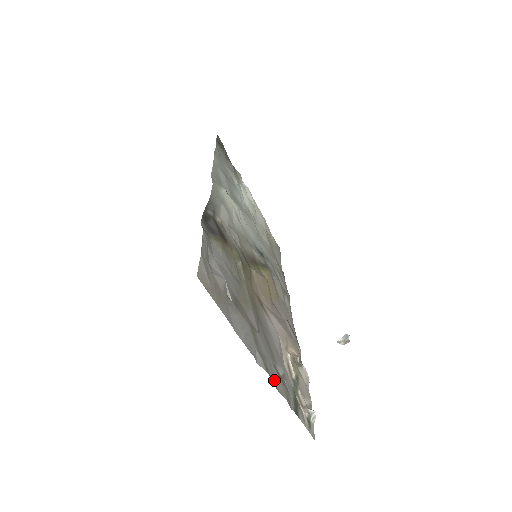
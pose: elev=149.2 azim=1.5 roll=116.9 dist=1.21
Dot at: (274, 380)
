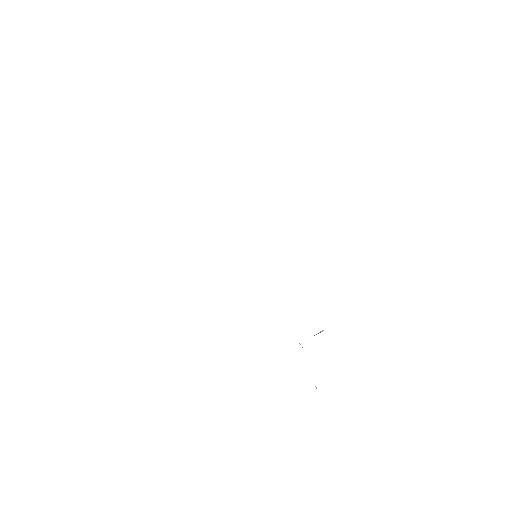
Dot at: occluded
